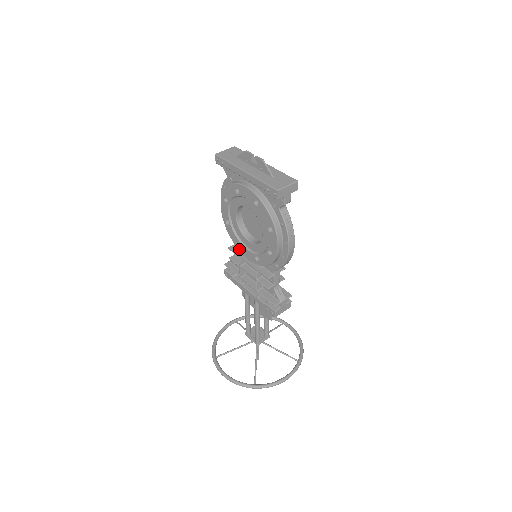
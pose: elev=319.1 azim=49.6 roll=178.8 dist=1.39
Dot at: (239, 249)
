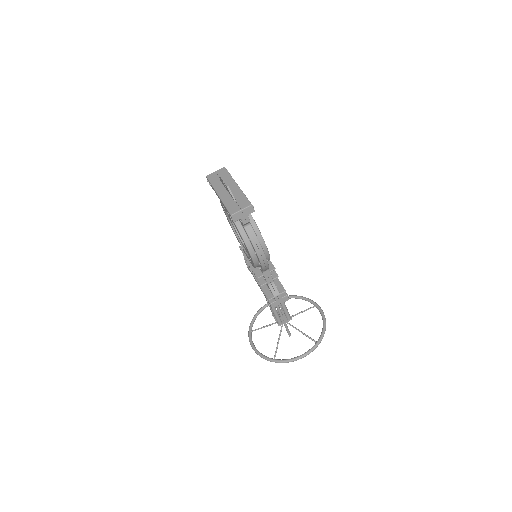
Dot at: (243, 250)
